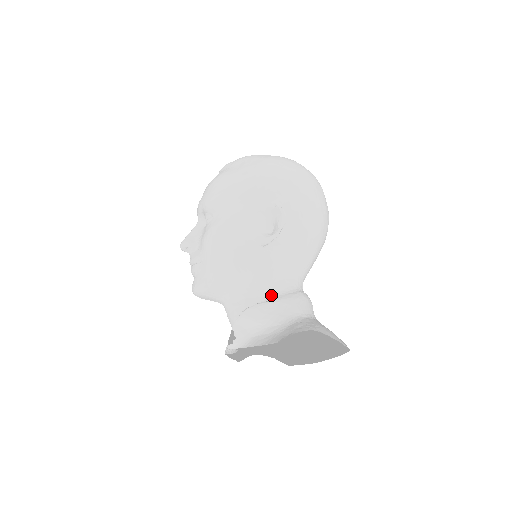
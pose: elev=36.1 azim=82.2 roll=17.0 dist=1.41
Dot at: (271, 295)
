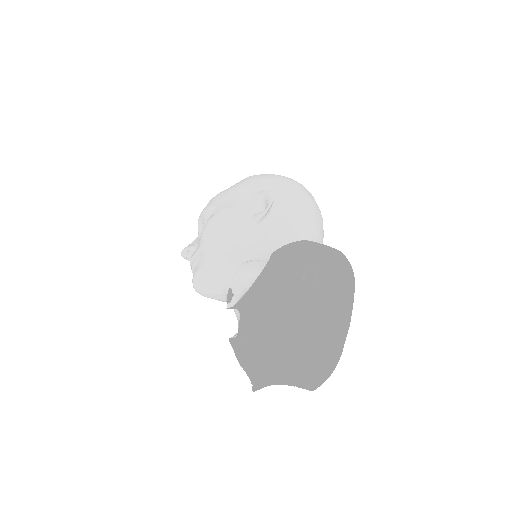
Dot at: occluded
